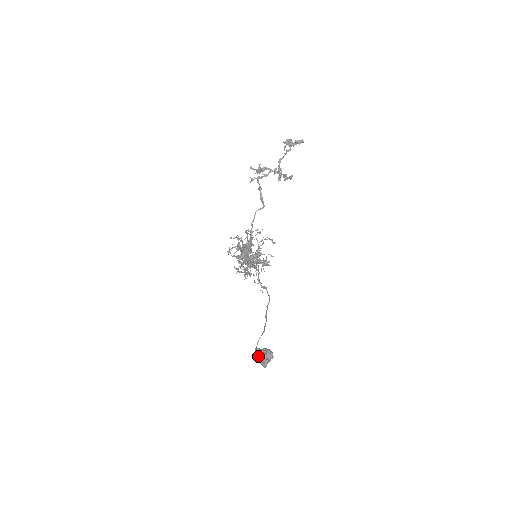
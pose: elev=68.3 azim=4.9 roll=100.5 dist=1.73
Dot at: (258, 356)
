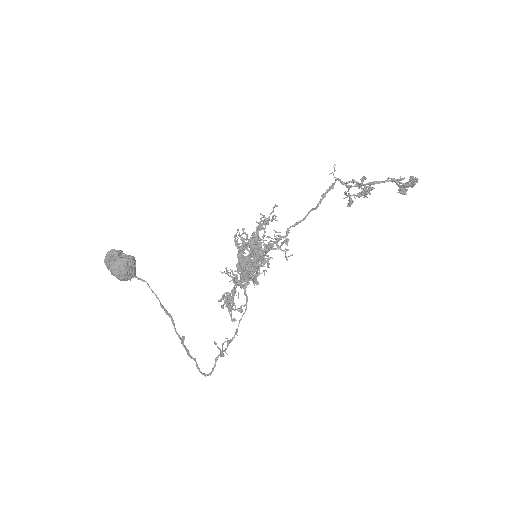
Dot at: occluded
